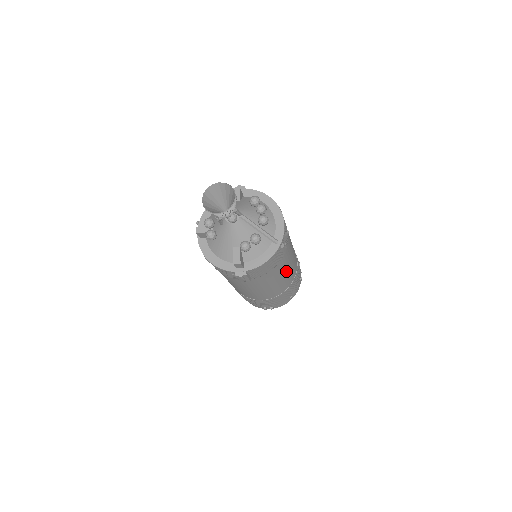
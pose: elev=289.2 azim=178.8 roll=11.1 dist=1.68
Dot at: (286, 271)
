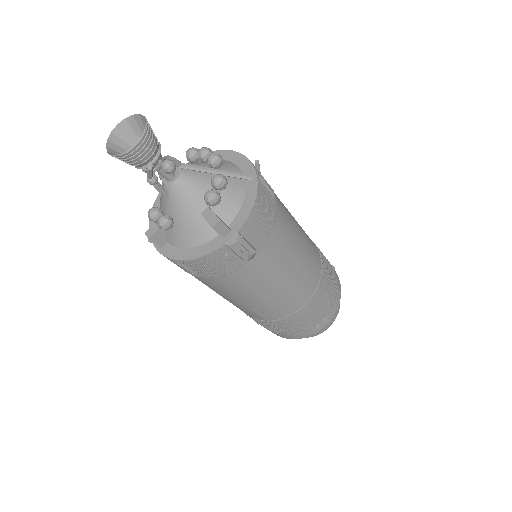
Dot at: (299, 236)
